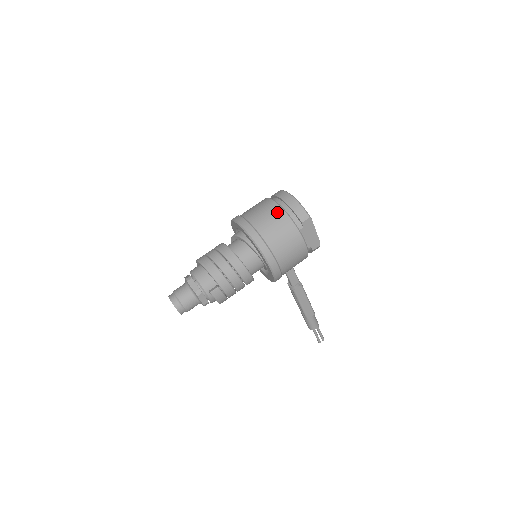
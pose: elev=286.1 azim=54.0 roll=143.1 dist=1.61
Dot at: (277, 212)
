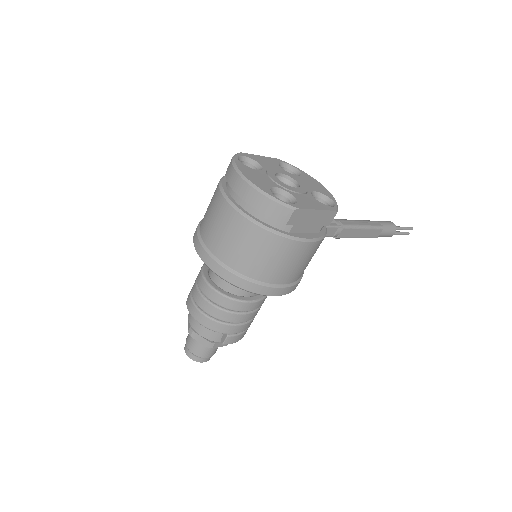
Dot at: (241, 227)
